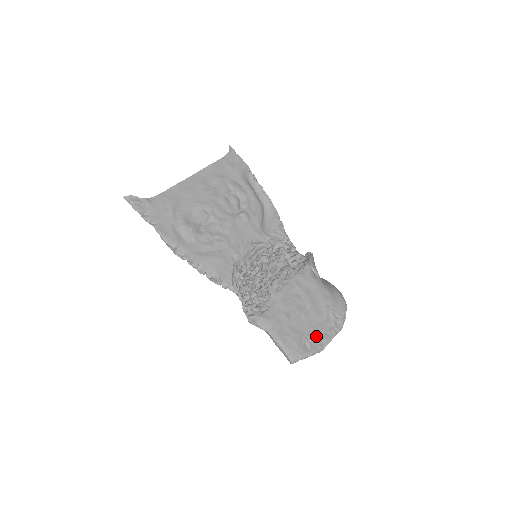
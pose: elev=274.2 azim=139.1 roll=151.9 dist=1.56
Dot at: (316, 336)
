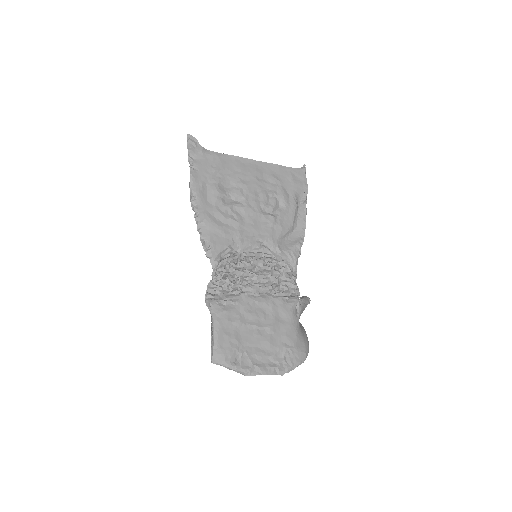
Dot at: (253, 359)
